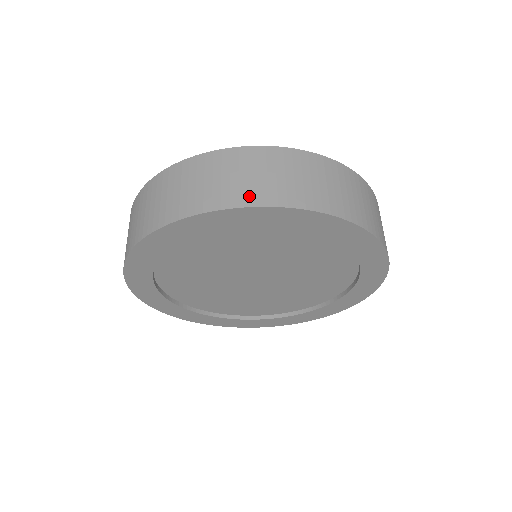
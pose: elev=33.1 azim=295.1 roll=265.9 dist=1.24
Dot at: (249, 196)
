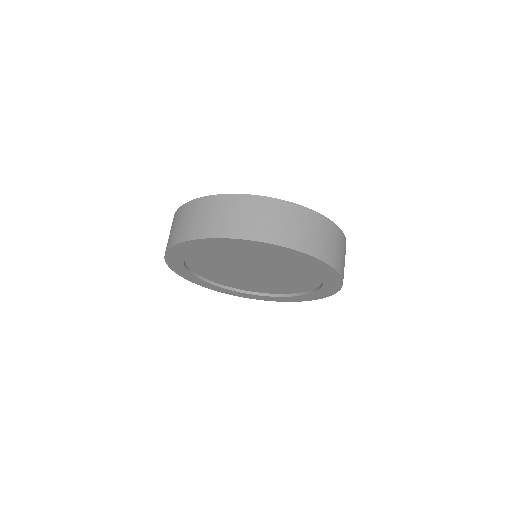
Dot at: (247, 232)
